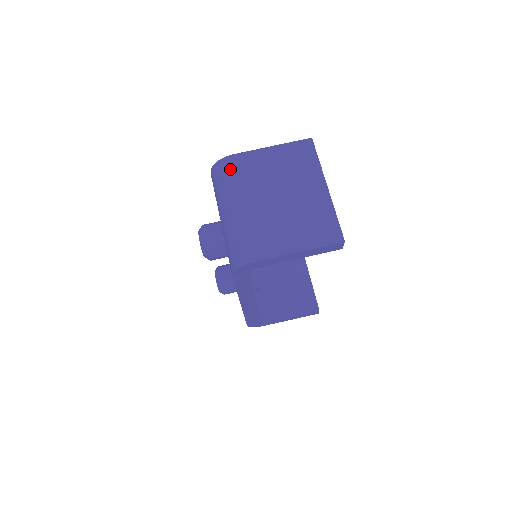
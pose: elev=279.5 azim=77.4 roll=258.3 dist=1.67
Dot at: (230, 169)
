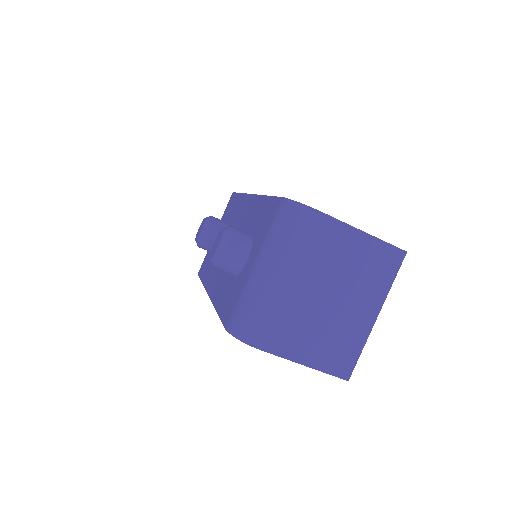
Dot at: (307, 228)
